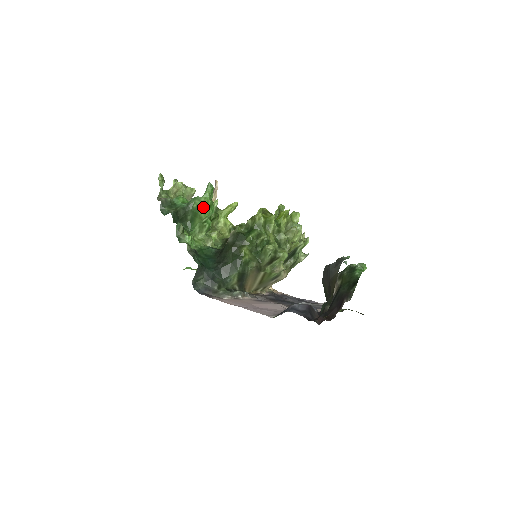
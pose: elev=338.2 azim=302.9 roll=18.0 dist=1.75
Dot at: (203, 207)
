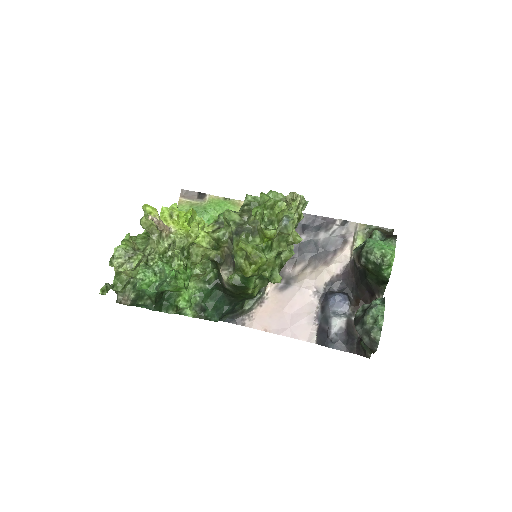
Dot at: (179, 289)
